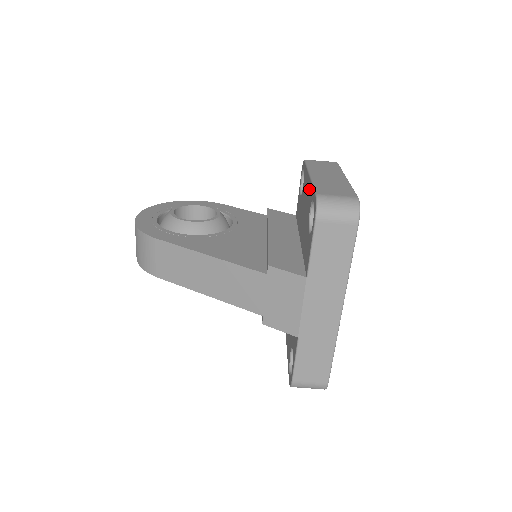
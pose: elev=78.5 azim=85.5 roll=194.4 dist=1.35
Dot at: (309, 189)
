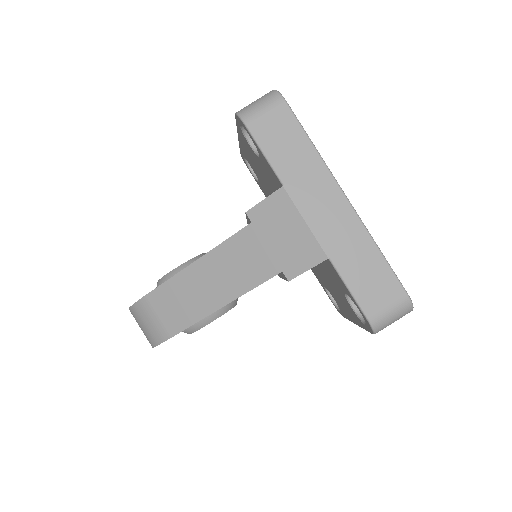
Dot at: (242, 140)
